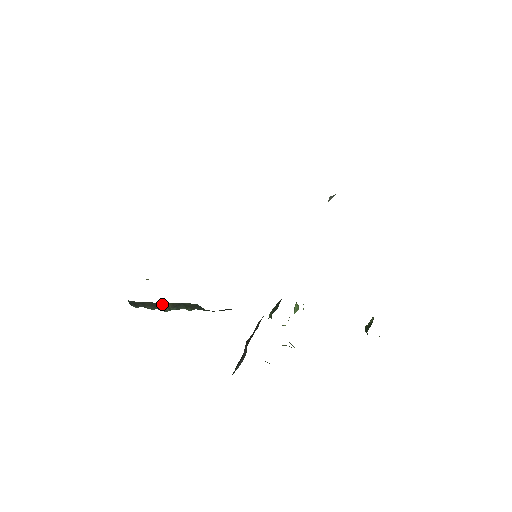
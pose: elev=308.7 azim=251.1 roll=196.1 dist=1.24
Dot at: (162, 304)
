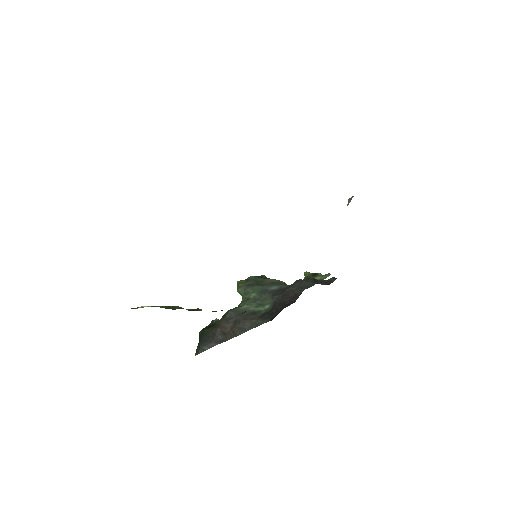
Dot at: occluded
